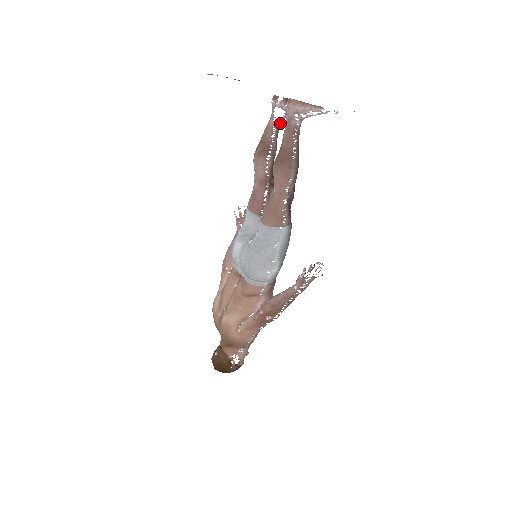
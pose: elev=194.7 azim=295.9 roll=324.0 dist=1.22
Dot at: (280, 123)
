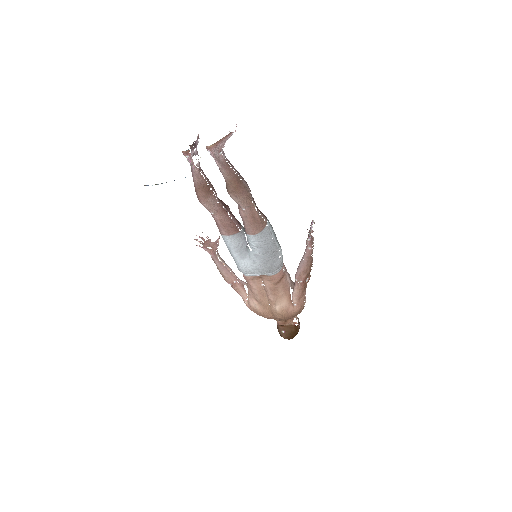
Dot at: (199, 165)
